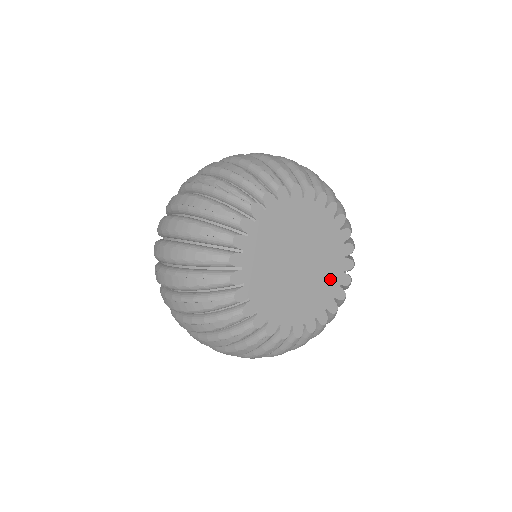
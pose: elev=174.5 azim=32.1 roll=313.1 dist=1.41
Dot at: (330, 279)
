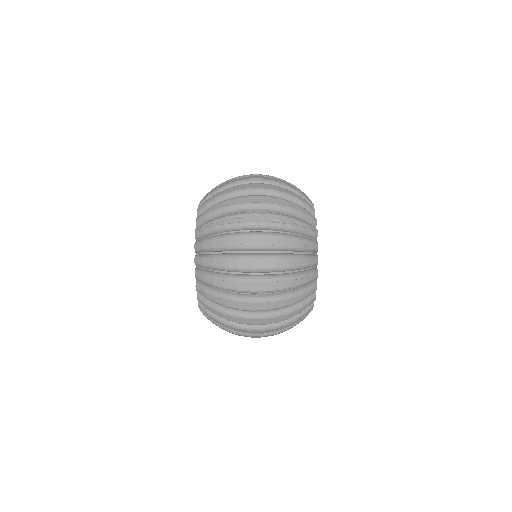
Dot at: occluded
